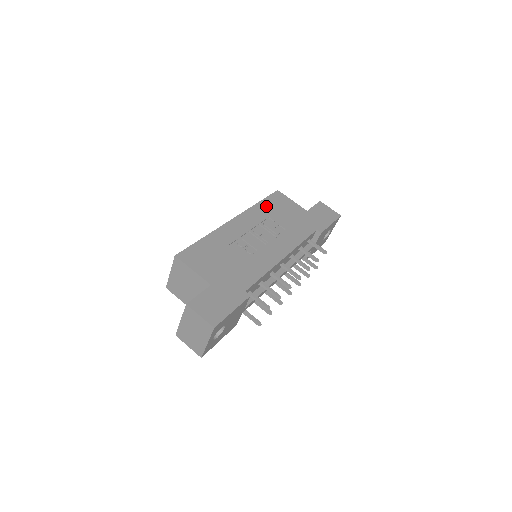
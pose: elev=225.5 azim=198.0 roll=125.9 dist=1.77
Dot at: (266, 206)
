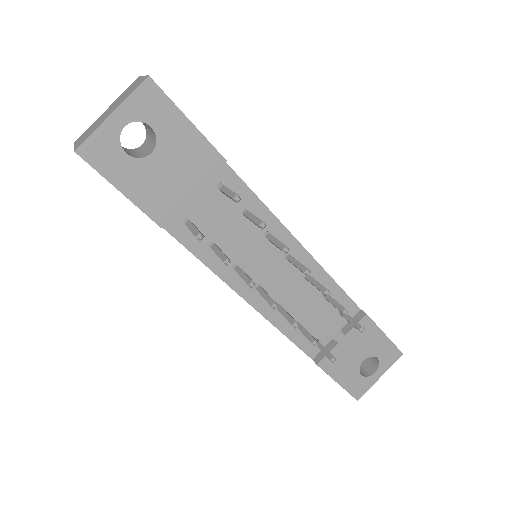
Dot at: occluded
